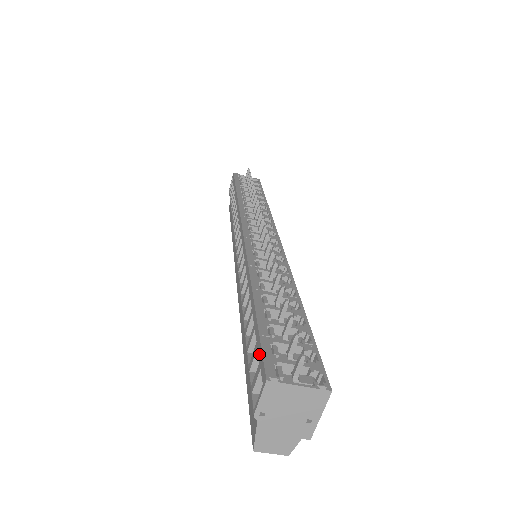
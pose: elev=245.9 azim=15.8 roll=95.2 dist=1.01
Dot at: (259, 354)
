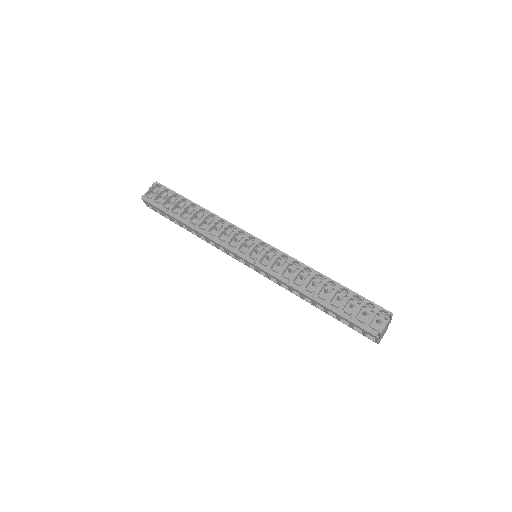
Dot at: occluded
